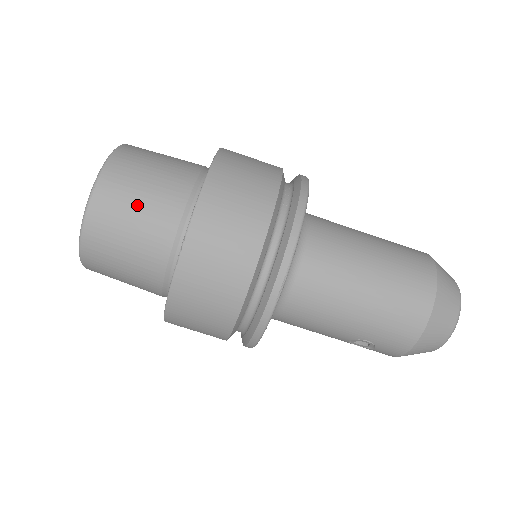
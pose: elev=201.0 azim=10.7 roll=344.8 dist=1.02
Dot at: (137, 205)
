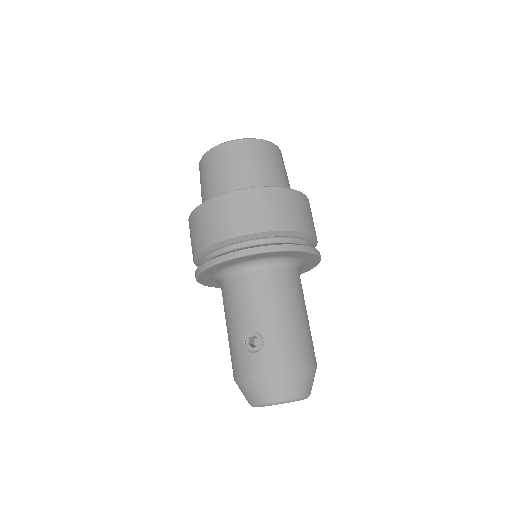
Dot at: (279, 166)
